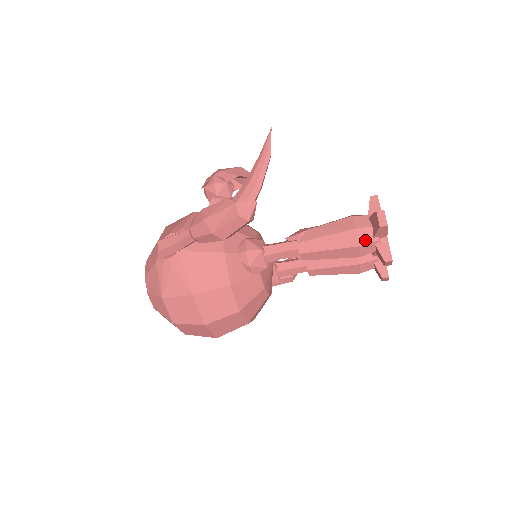
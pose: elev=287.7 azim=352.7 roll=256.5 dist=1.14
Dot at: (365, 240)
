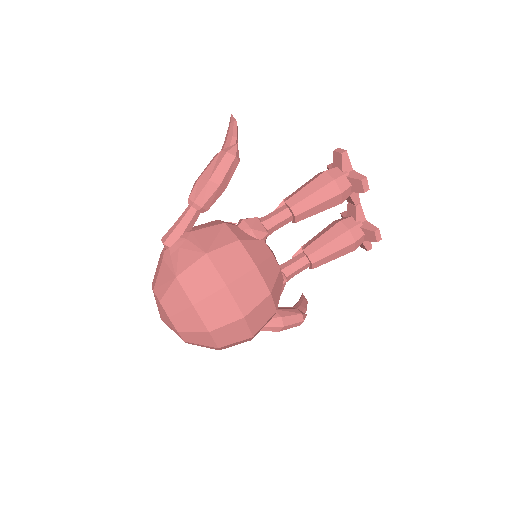
Dot at: (337, 175)
